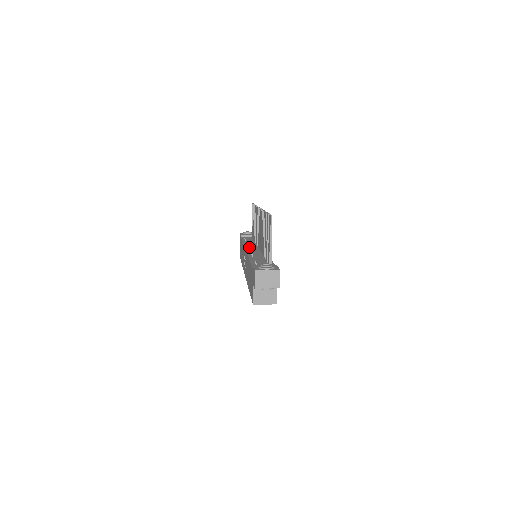
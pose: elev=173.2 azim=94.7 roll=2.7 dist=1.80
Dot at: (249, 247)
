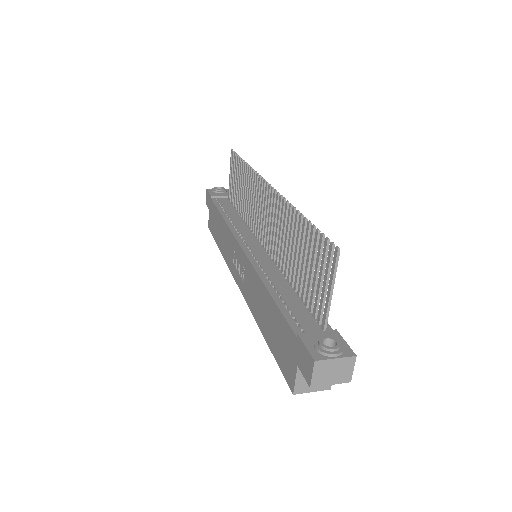
Dot at: (243, 239)
